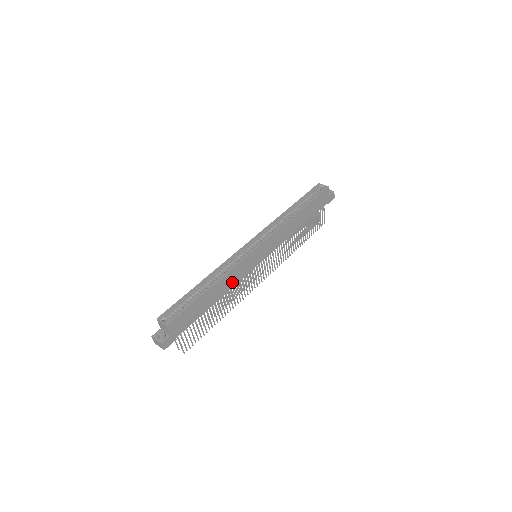
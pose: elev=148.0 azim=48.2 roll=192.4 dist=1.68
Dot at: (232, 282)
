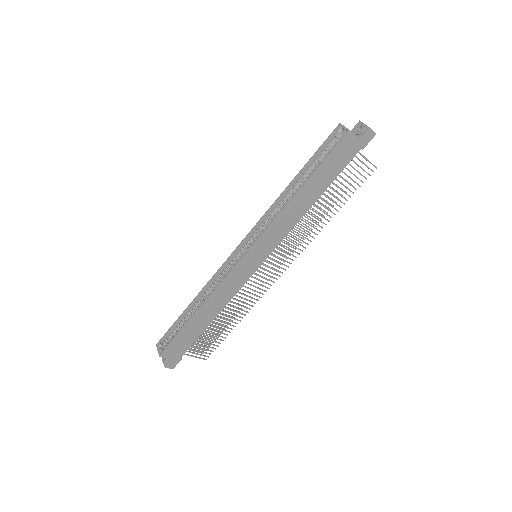
Dot at: (226, 297)
